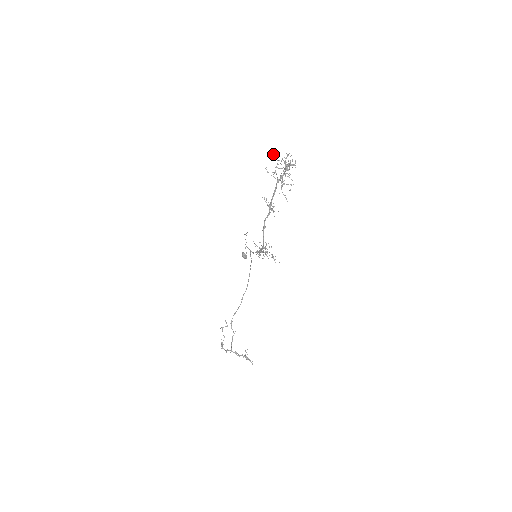
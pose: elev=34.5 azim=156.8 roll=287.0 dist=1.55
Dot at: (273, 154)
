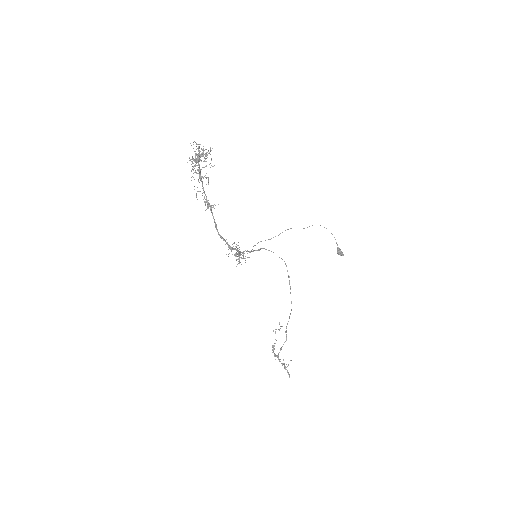
Dot at: (191, 145)
